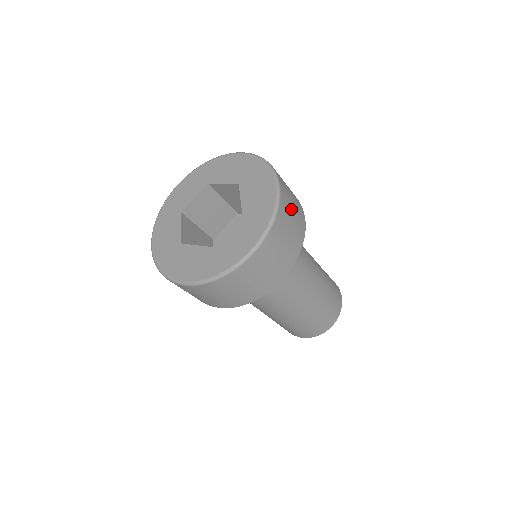
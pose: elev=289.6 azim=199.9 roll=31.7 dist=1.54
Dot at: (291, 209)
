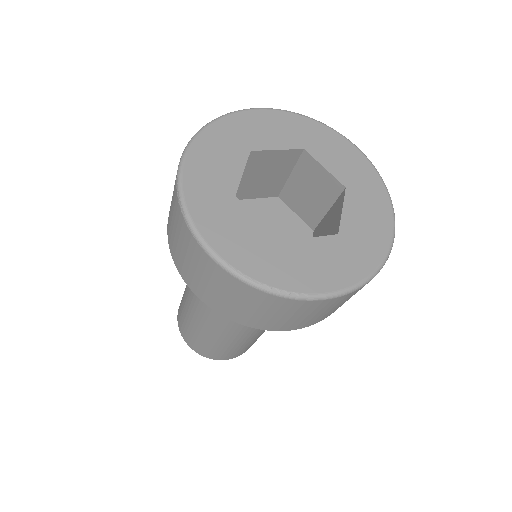
Dot at: occluded
